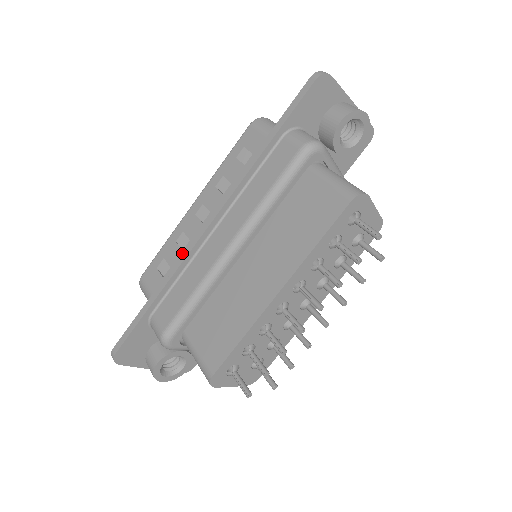
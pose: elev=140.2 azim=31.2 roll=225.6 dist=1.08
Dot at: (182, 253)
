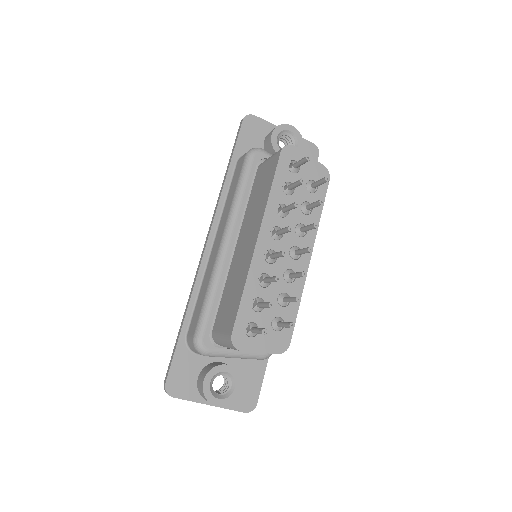
Dot at: occluded
